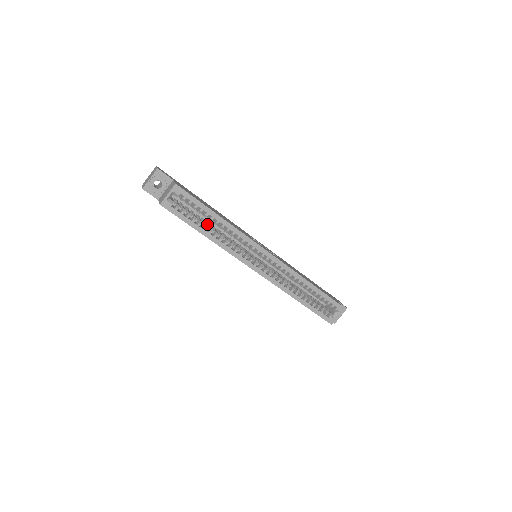
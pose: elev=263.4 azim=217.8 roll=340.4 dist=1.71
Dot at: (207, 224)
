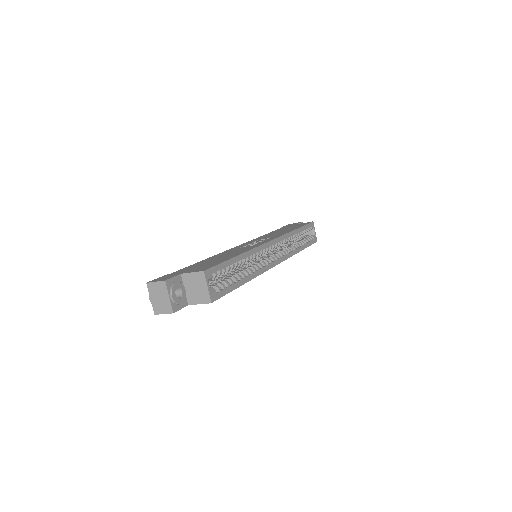
Dot at: (233, 274)
